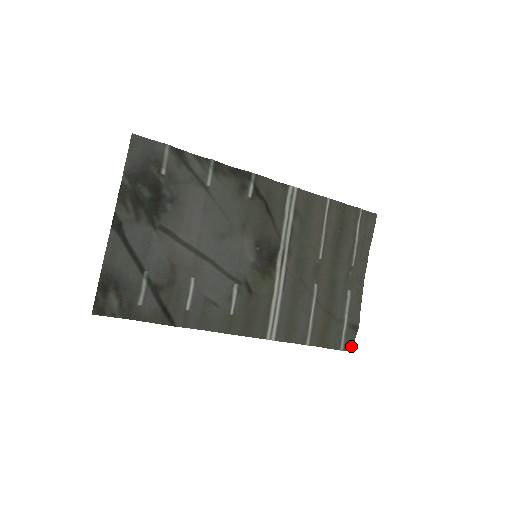
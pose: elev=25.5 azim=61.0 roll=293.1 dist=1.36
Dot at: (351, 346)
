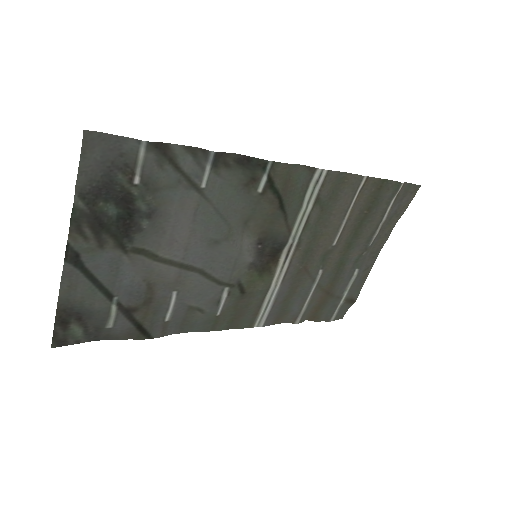
Dot at: (342, 315)
